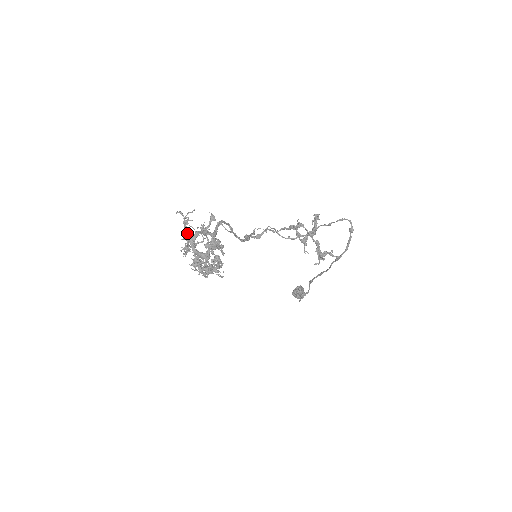
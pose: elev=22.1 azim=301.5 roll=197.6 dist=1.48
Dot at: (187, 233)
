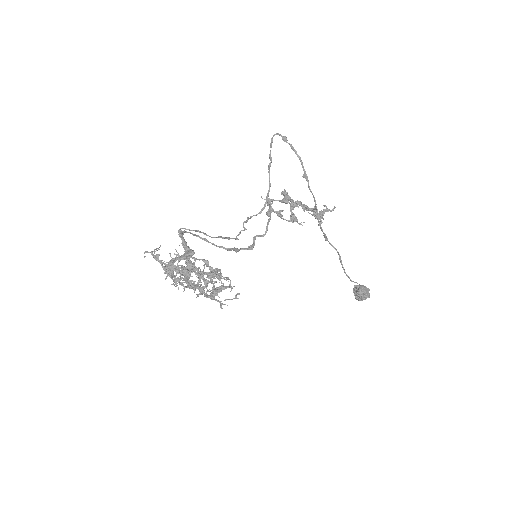
Dot at: occluded
